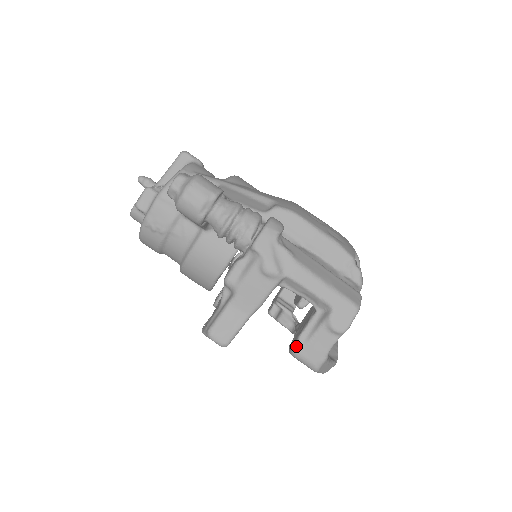
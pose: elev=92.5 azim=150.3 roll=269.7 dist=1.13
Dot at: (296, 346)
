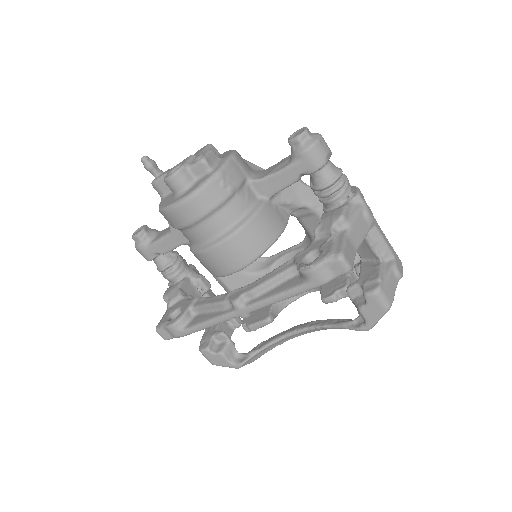
Dot at: (380, 284)
